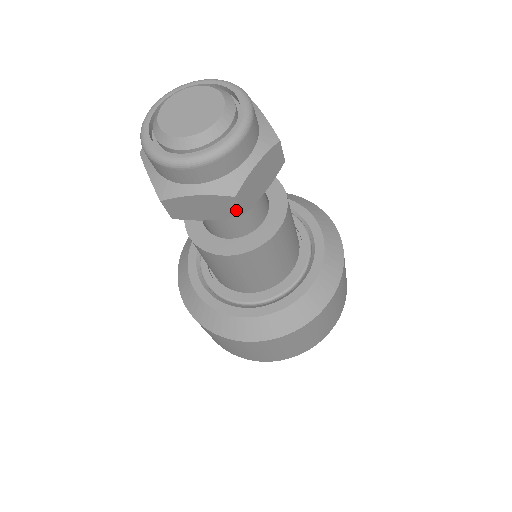
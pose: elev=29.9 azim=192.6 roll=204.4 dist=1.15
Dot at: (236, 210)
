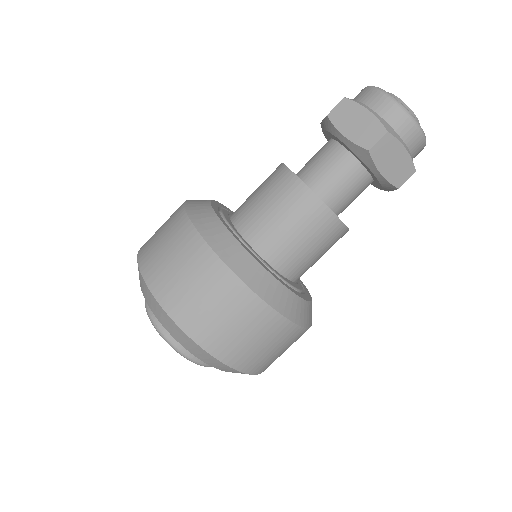
Dot at: (371, 142)
